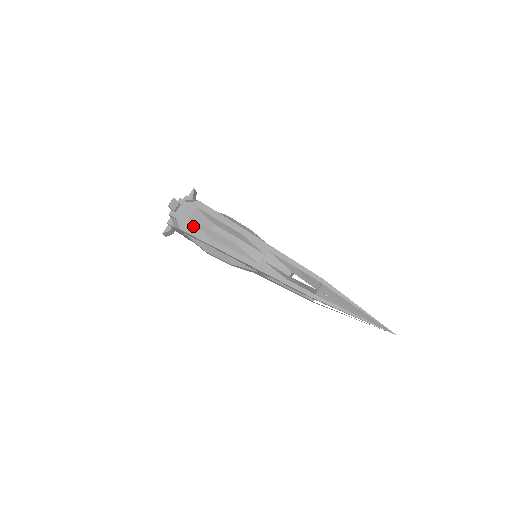
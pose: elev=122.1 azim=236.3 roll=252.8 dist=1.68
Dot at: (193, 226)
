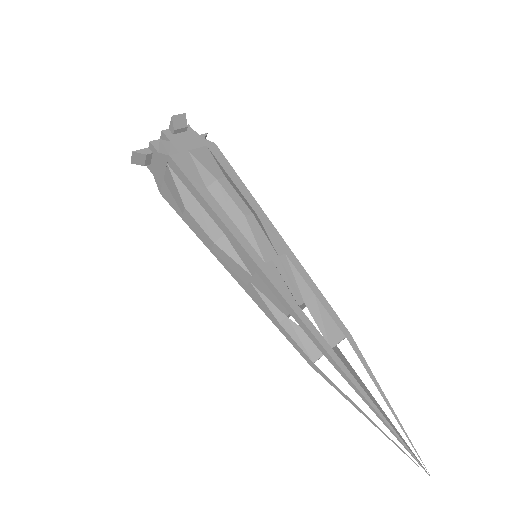
Dot at: (191, 163)
